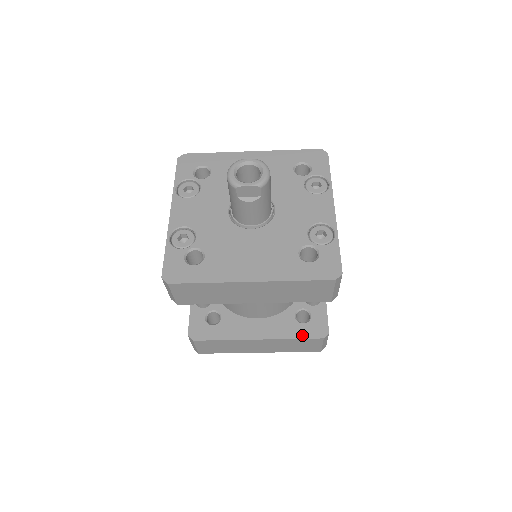
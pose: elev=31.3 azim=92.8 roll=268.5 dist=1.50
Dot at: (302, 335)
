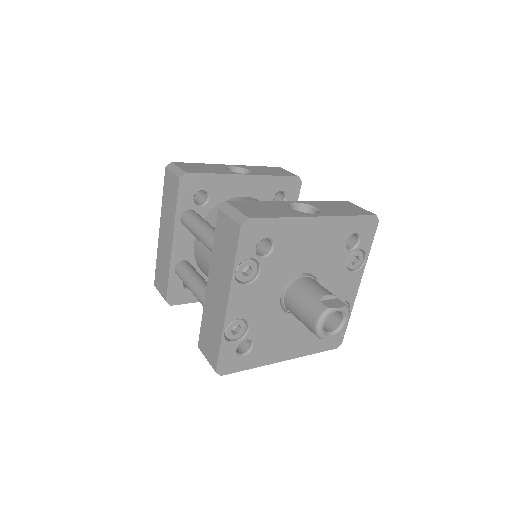
Dot at: occluded
